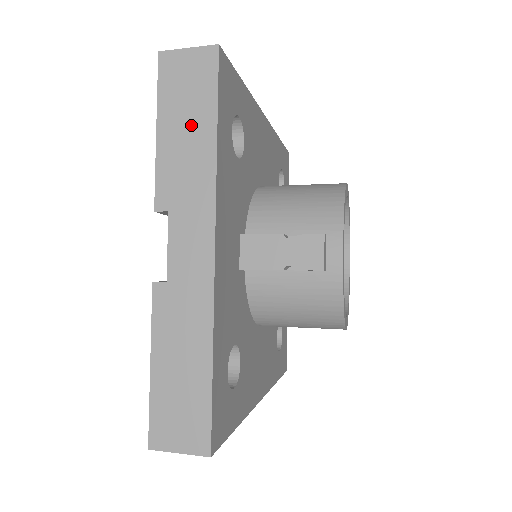
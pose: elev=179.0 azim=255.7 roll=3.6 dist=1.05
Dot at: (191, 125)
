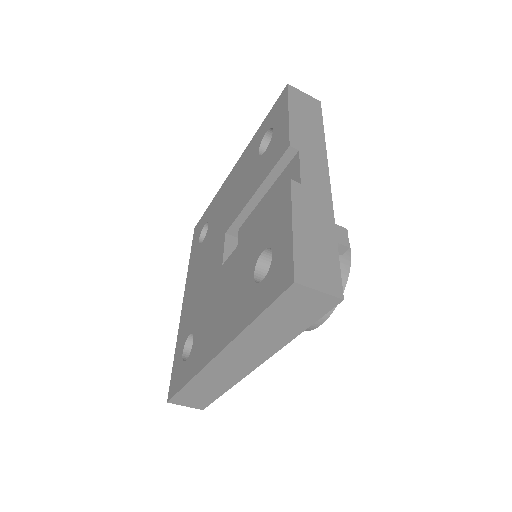
Dot at: (309, 122)
